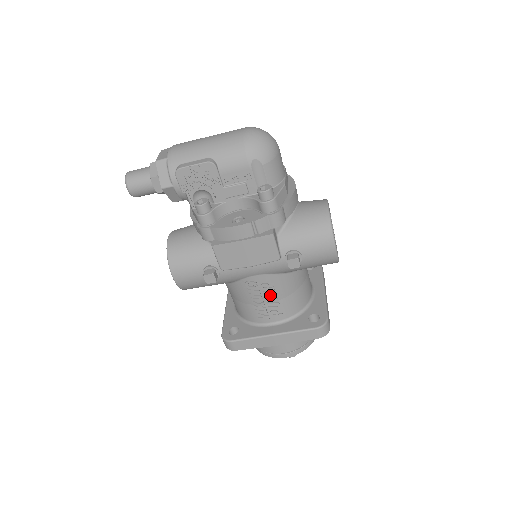
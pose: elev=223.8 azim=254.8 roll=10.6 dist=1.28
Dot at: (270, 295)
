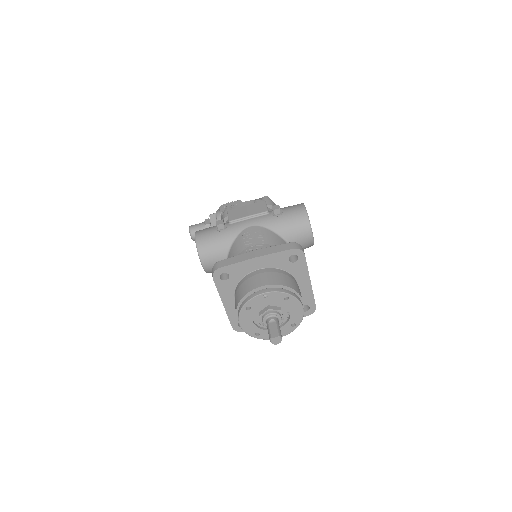
Dot at: (259, 238)
